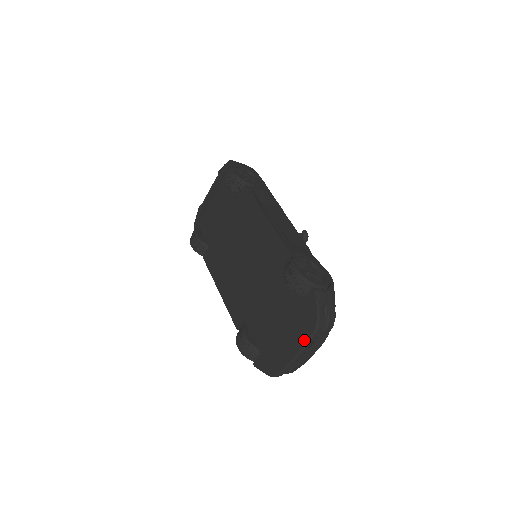
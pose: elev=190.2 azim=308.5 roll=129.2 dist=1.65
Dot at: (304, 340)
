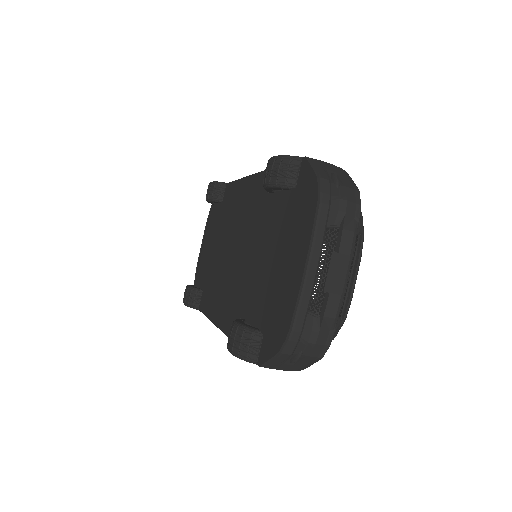
Dot at: (309, 230)
